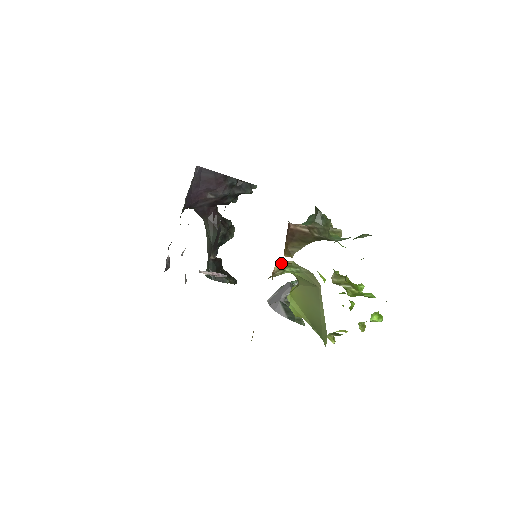
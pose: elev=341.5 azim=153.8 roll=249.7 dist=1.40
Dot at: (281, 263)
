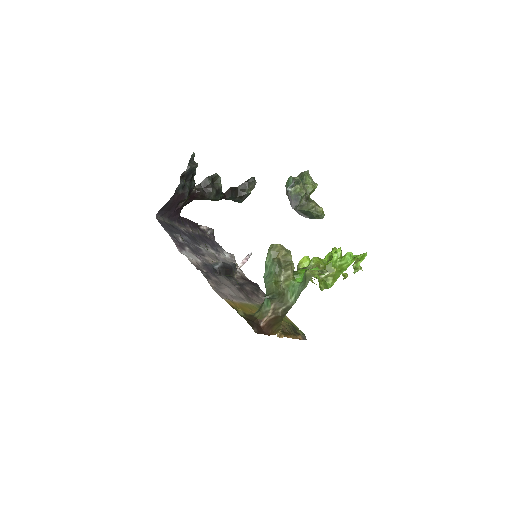
Dot at: occluded
